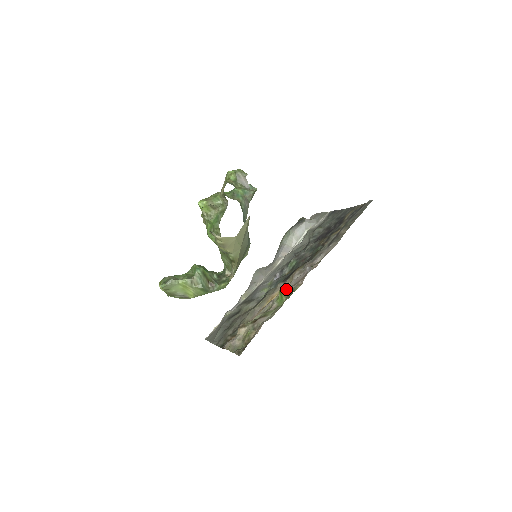
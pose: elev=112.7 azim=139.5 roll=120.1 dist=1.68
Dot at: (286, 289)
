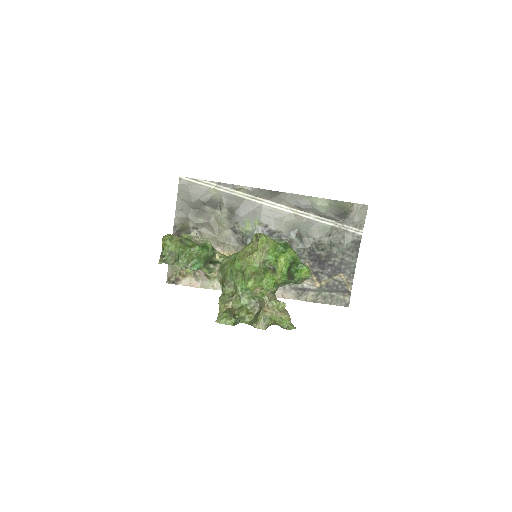
Dot at: occluded
